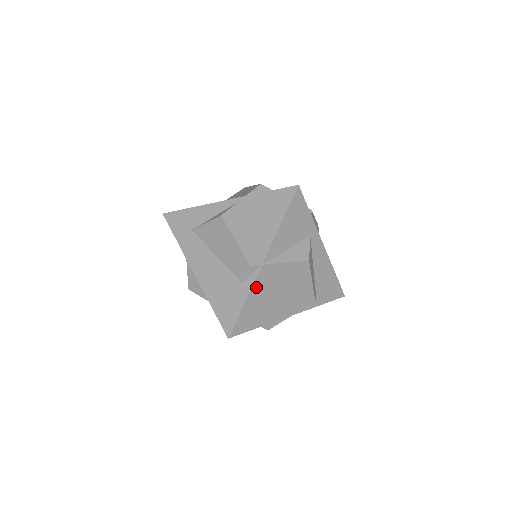
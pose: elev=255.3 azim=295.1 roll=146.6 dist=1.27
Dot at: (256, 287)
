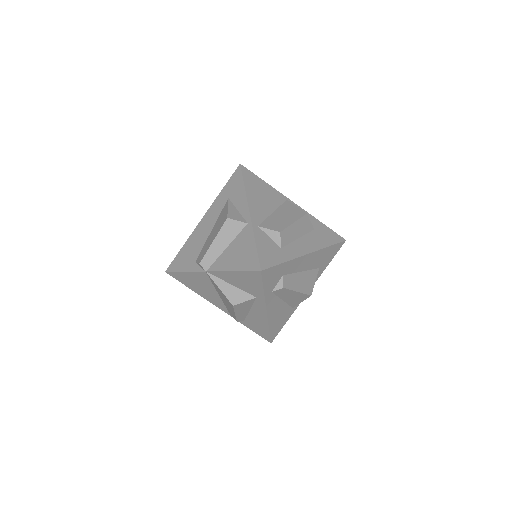
Dot at: (196, 274)
